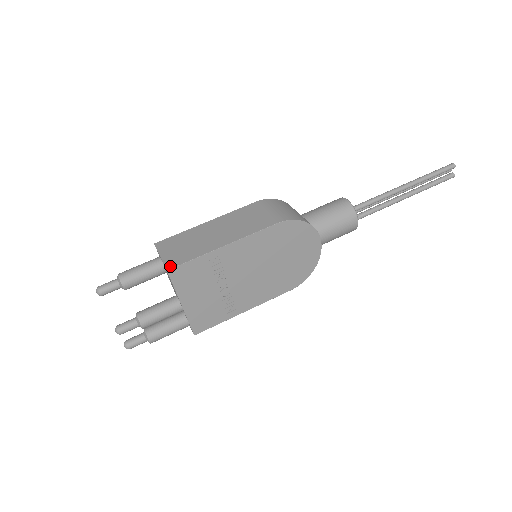
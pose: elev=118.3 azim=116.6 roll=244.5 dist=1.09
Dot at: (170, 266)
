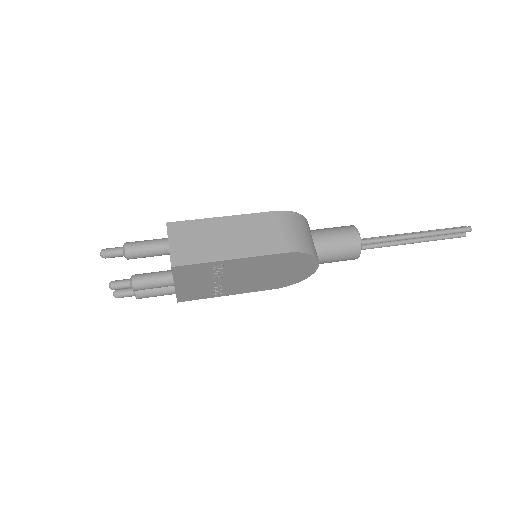
Dot at: (175, 263)
